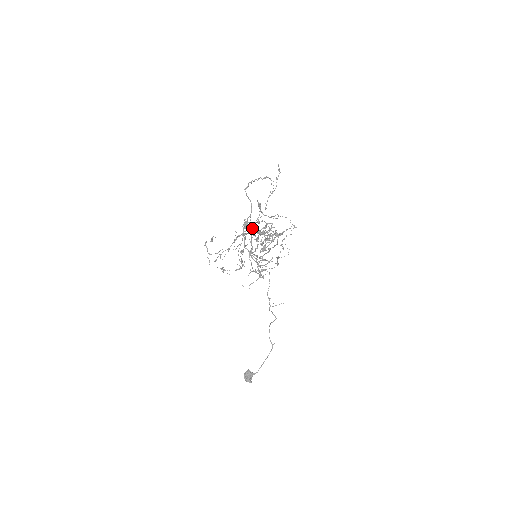
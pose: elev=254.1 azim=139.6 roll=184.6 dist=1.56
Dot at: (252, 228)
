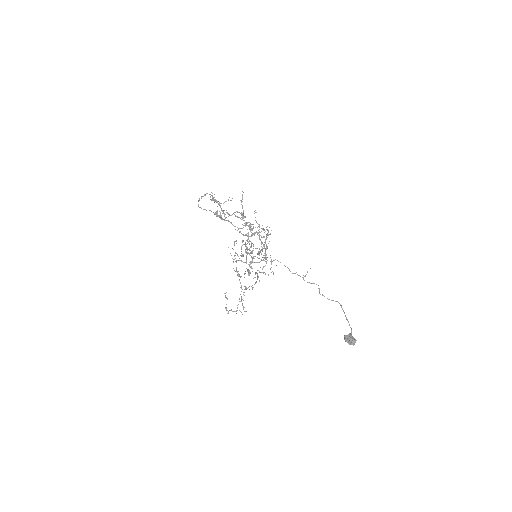
Dot at: (225, 218)
